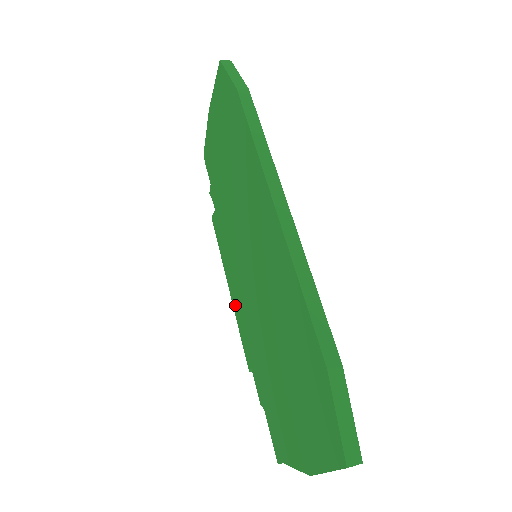
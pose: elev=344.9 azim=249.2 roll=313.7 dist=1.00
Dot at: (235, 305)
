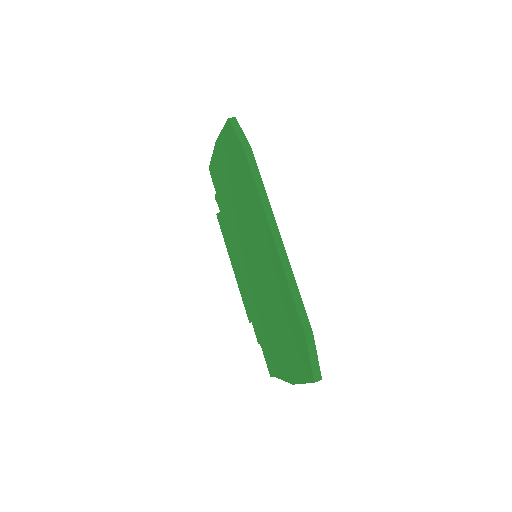
Dot at: (238, 280)
